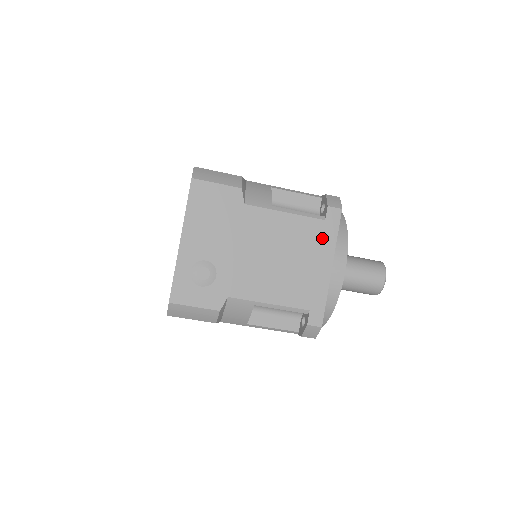
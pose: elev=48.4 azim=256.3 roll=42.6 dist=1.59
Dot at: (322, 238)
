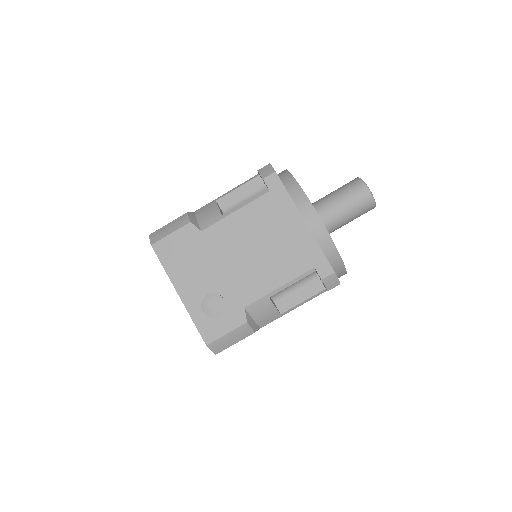
Dot at: (278, 206)
